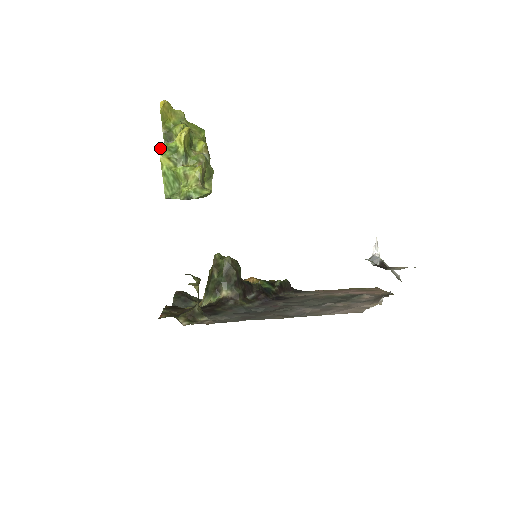
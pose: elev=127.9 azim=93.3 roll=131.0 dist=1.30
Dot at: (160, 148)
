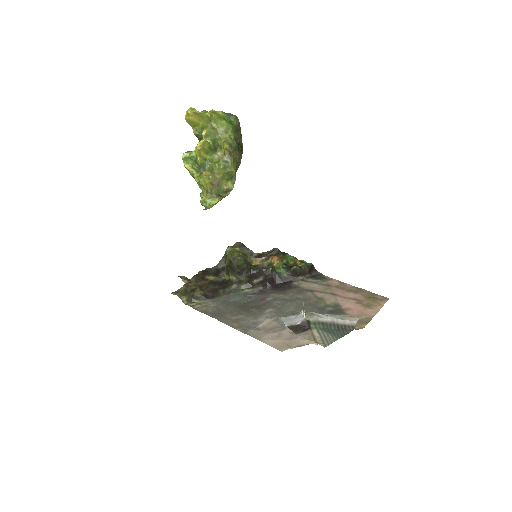
Dot at: (183, 159)
